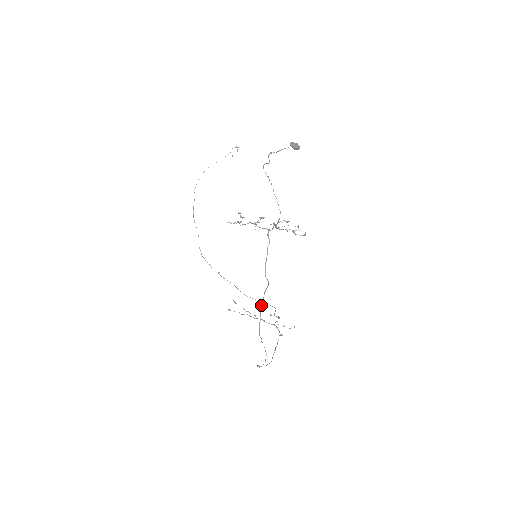
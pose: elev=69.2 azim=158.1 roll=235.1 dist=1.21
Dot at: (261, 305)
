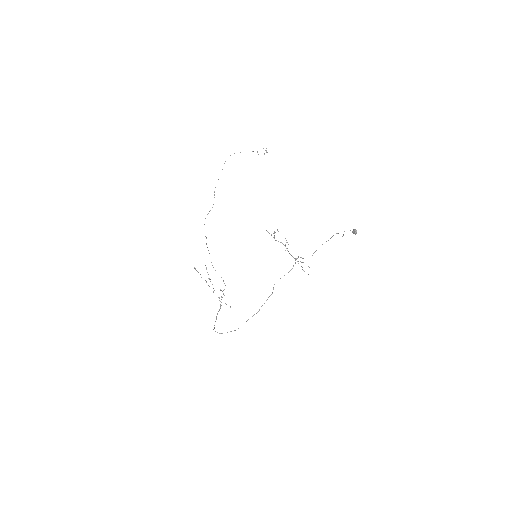
Dot at: occluded
